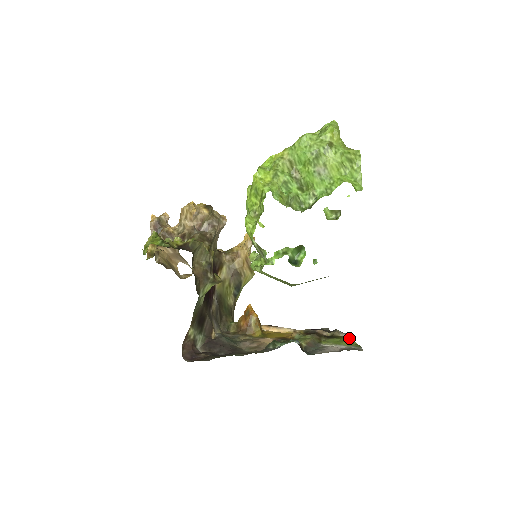
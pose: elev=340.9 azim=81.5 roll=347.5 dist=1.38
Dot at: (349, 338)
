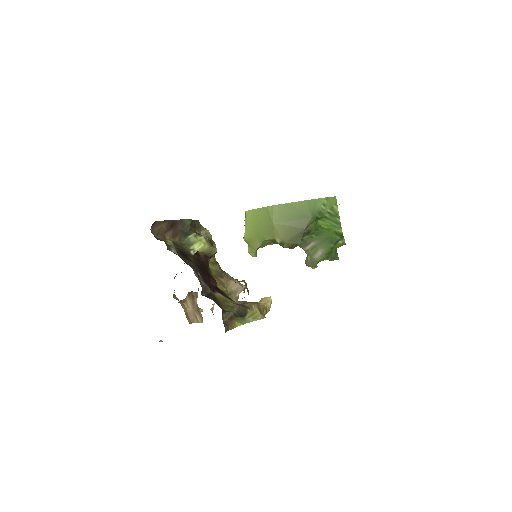
Dot at: occluded
